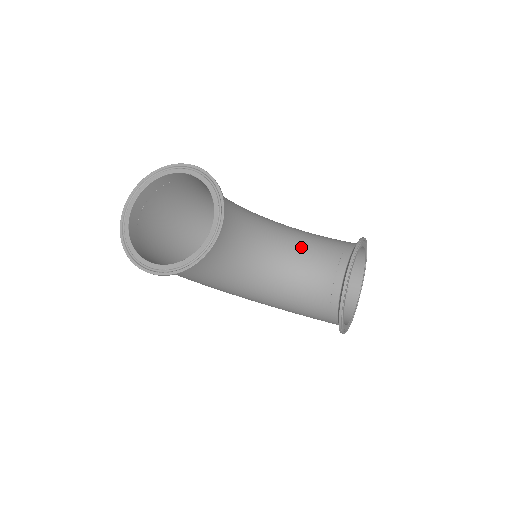
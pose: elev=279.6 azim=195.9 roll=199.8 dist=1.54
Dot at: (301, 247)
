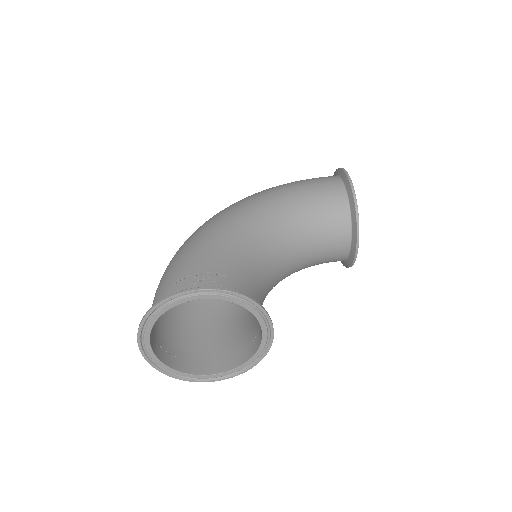
Dot at: (303, 235)
